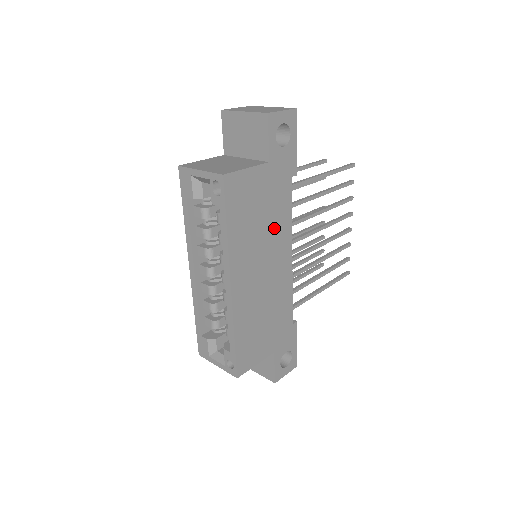
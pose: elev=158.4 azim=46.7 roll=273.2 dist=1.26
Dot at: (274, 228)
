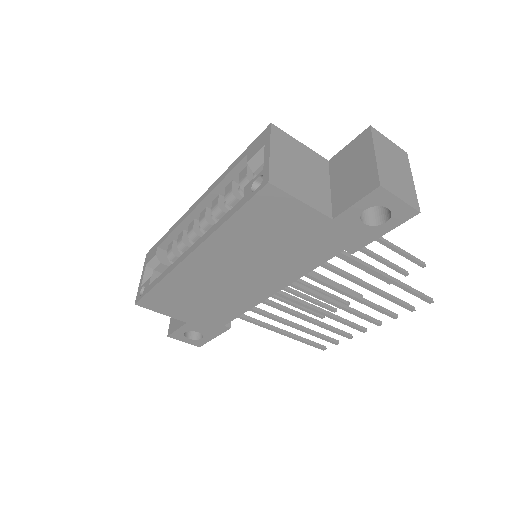
Dot at: (280, 262)
